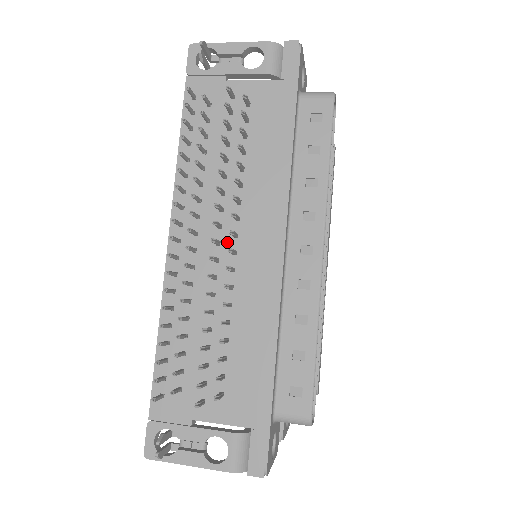
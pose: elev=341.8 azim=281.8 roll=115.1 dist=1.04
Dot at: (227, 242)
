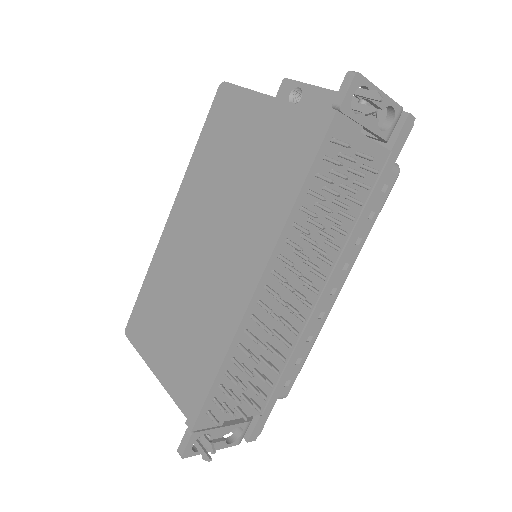
Dot at: (298, 289)
